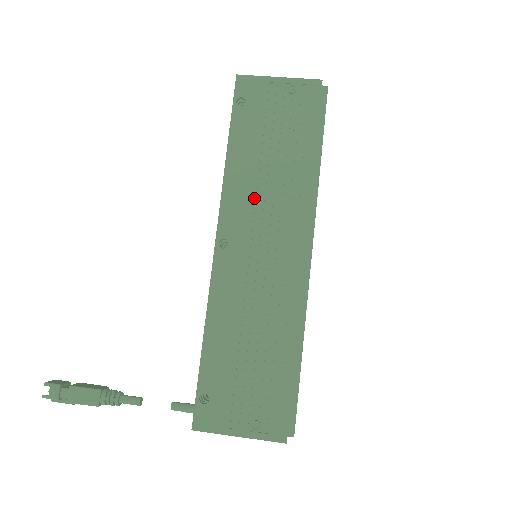
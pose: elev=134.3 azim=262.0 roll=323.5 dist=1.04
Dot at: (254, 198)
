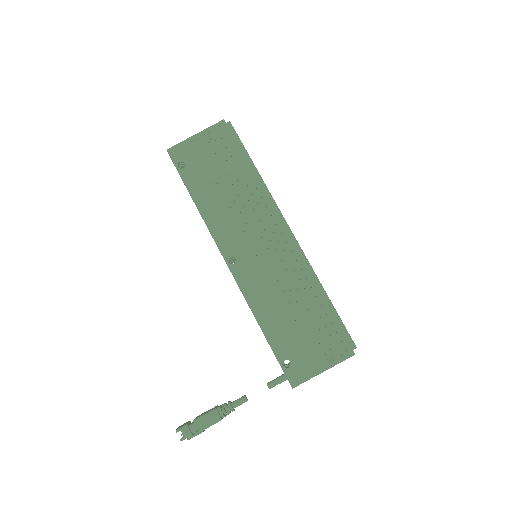
Dot at: (232, 220)
